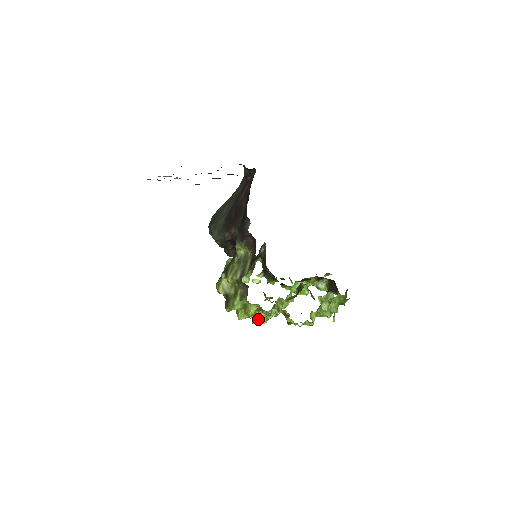
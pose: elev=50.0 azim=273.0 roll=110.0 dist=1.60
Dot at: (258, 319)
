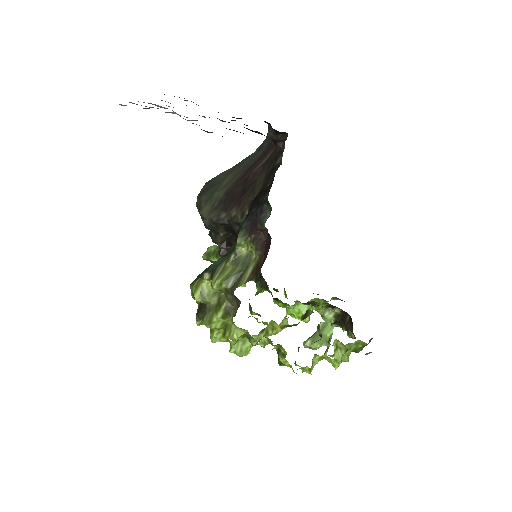
Dot at: (240, 348)
